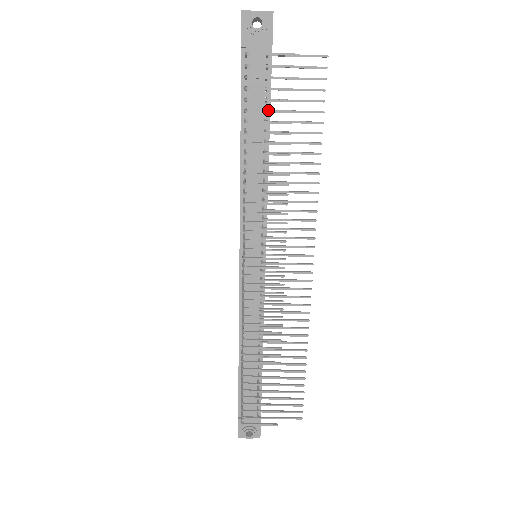
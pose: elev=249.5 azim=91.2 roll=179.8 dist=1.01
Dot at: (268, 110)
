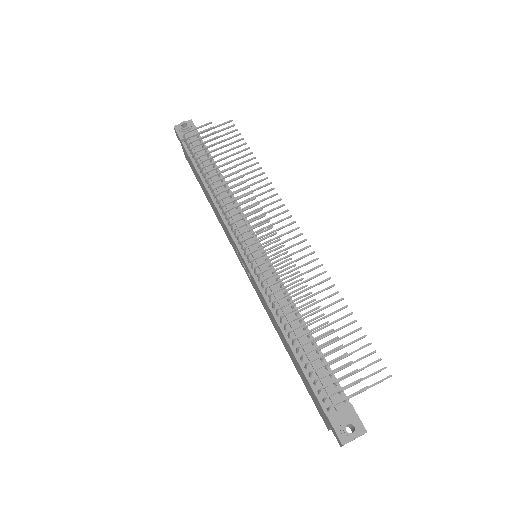
Dot at: (210, 151)
